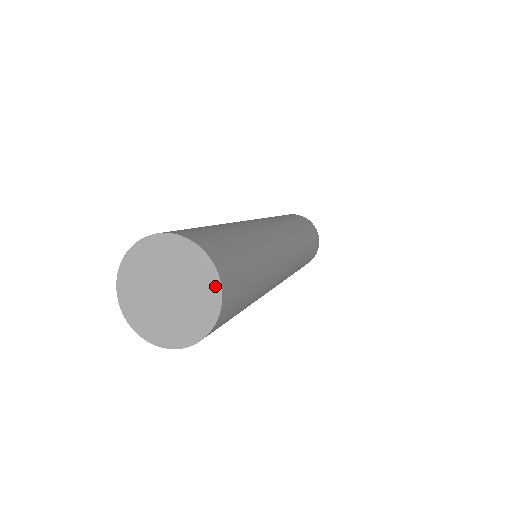
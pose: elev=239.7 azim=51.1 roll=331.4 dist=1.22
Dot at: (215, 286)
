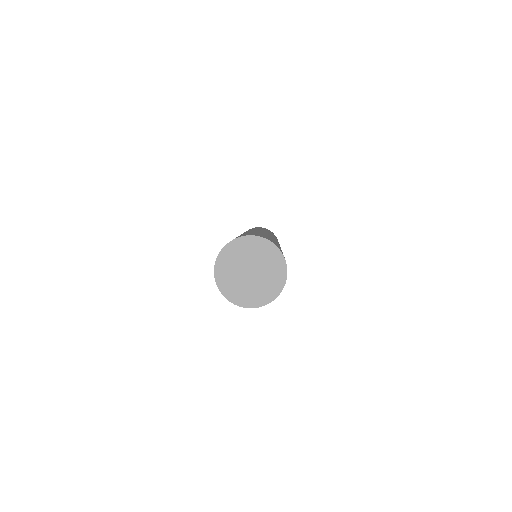
Dot at: (280, 286)
